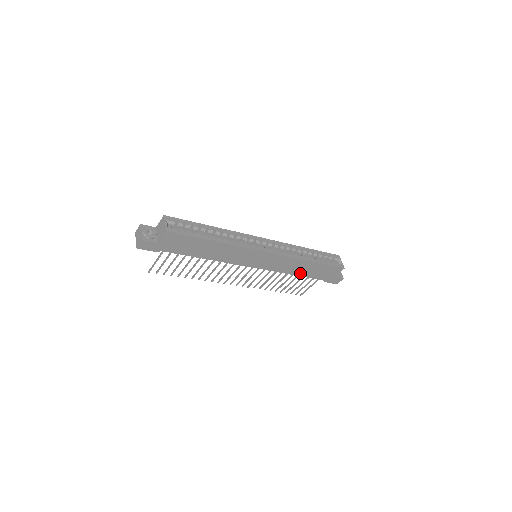
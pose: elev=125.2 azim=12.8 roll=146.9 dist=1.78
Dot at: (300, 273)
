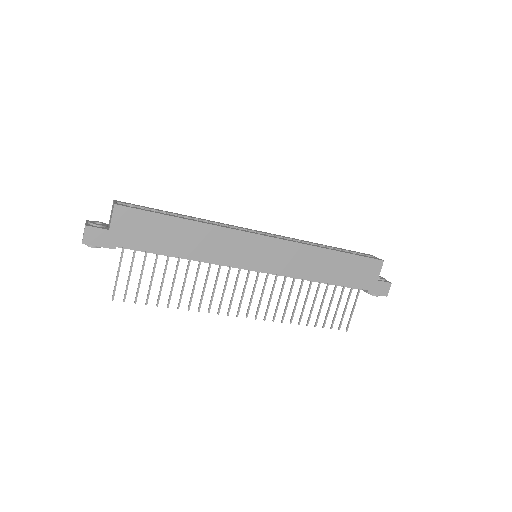
Dot at: (326, 277)
